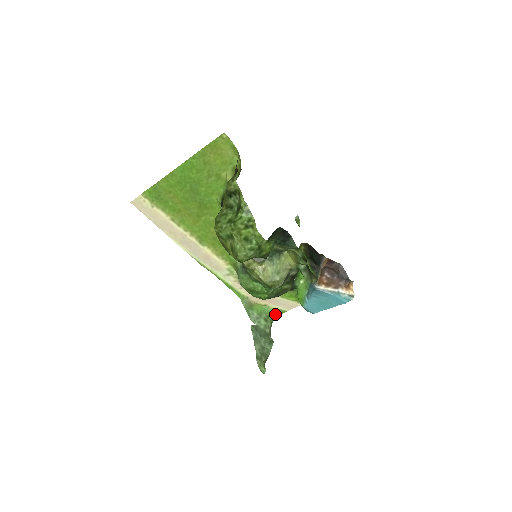
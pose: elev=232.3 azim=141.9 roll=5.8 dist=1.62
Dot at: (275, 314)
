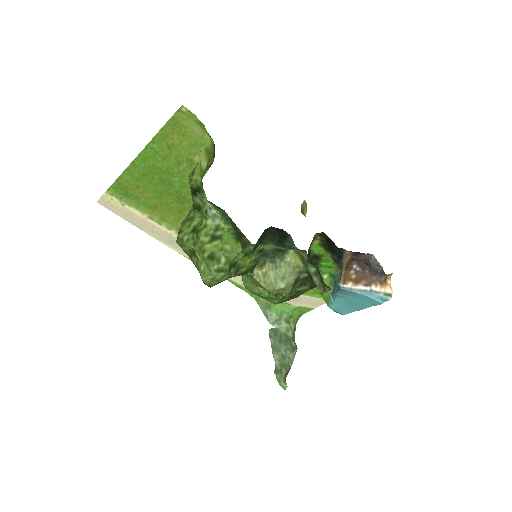
Dot at: (299, 312)
